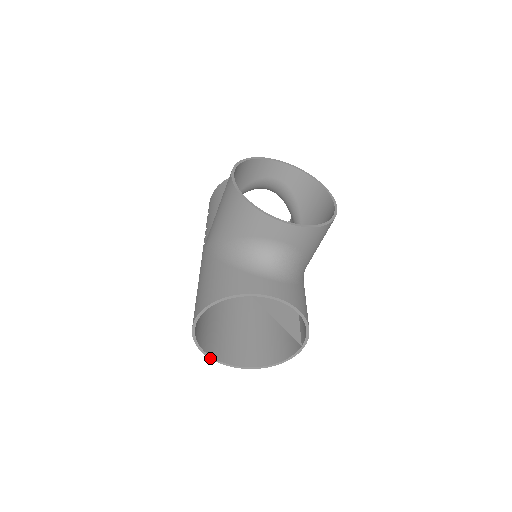
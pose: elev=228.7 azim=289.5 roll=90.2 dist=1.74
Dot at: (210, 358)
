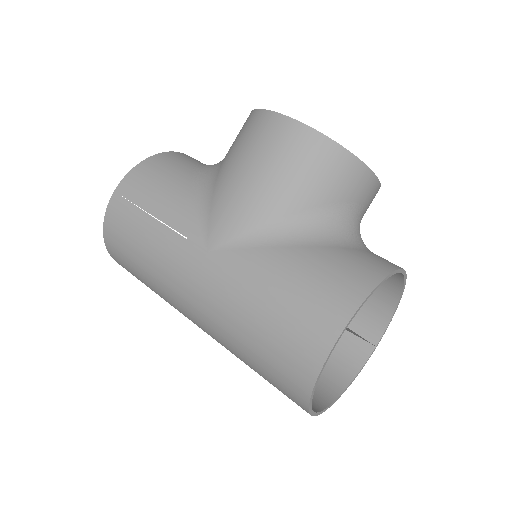
Dot at: (309, 410)
